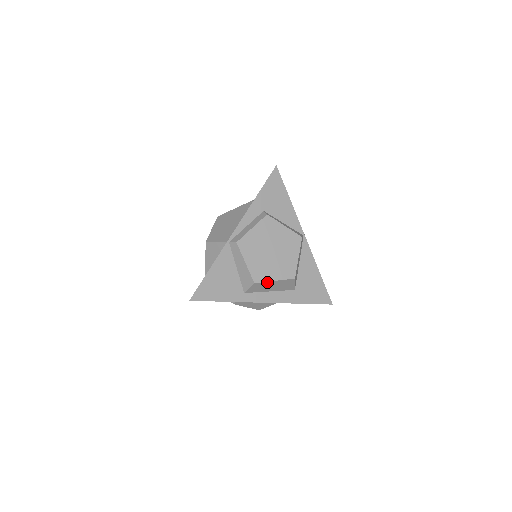
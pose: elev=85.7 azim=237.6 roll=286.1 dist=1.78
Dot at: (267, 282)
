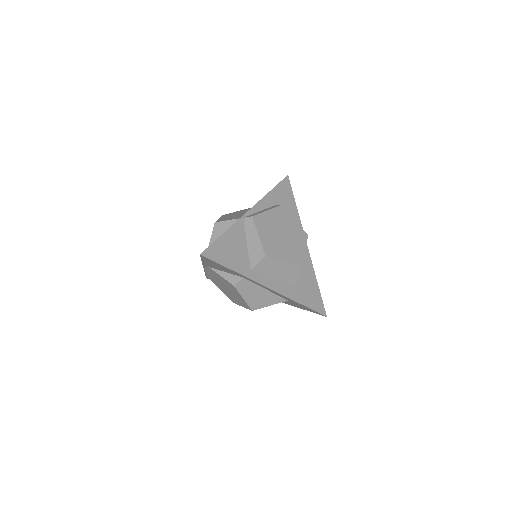
Dot at: (276, 261)
